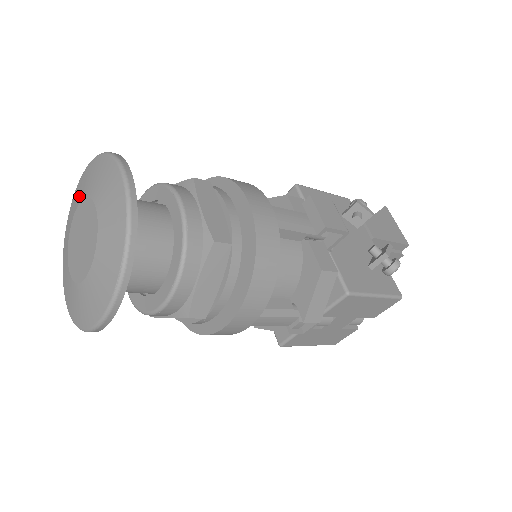
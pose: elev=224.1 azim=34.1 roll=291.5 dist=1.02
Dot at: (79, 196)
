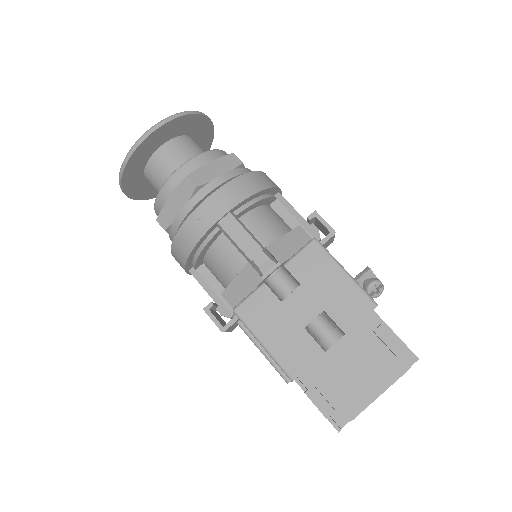
Dot at: occluded
